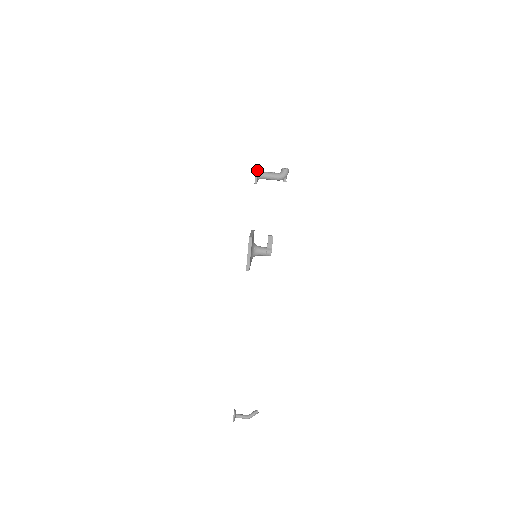
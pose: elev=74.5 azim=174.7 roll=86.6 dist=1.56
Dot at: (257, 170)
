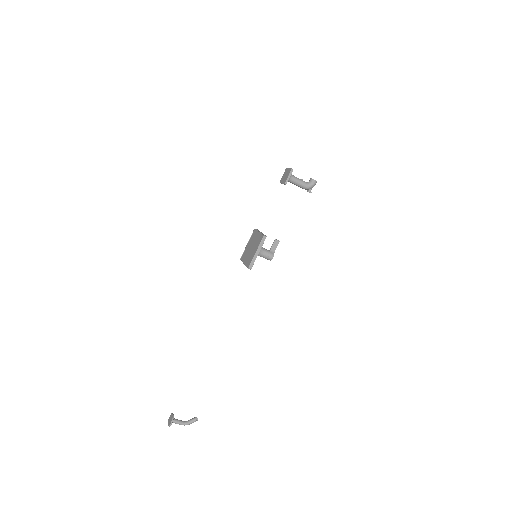
Dot at: occluded
